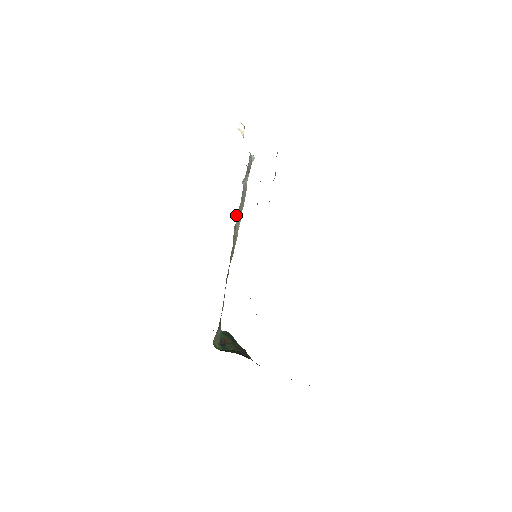
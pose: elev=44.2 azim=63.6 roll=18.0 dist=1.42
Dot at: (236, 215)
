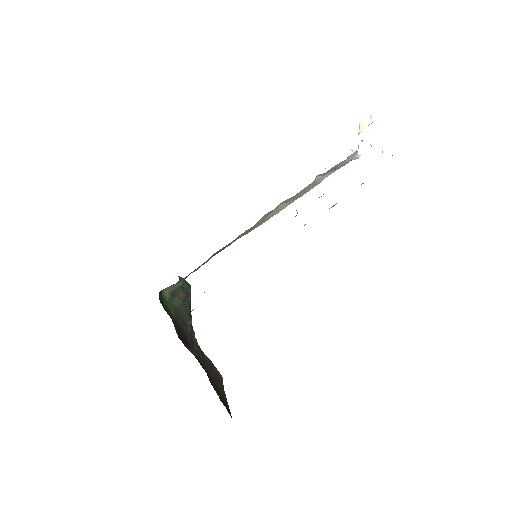
Dot at: occluded
